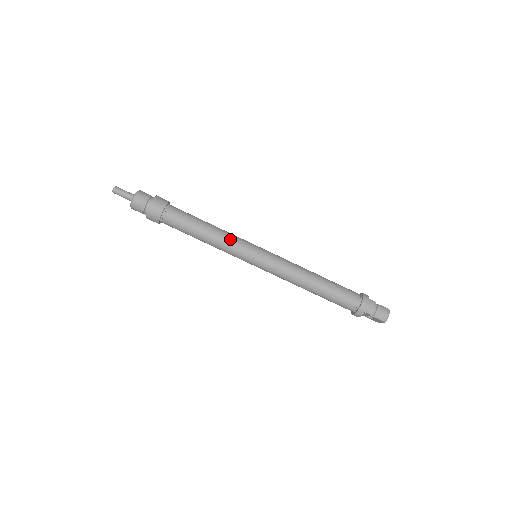
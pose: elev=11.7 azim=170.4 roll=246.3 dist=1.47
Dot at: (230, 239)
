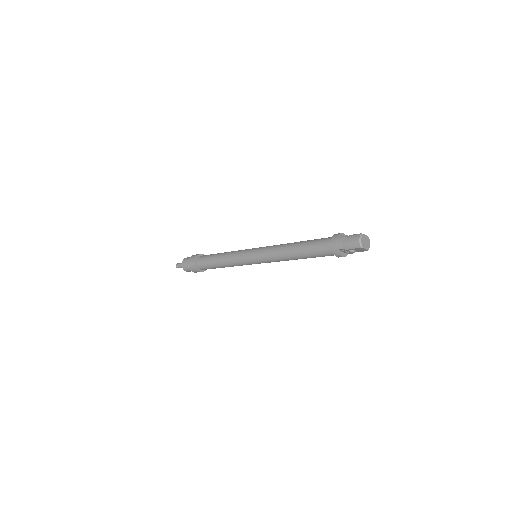
Dot at: (233, 255)
